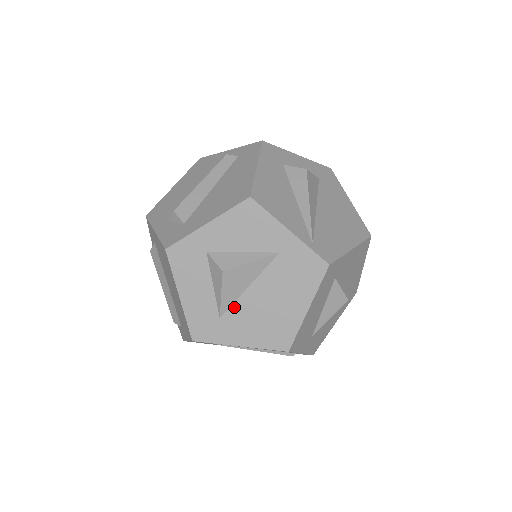
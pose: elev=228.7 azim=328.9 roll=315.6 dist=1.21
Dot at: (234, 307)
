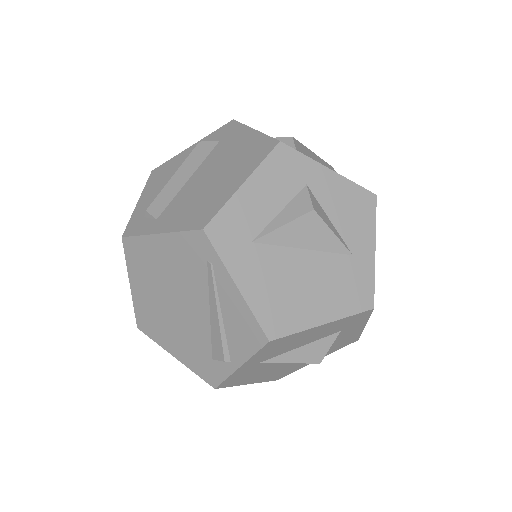
Dot at: (274, 249)
